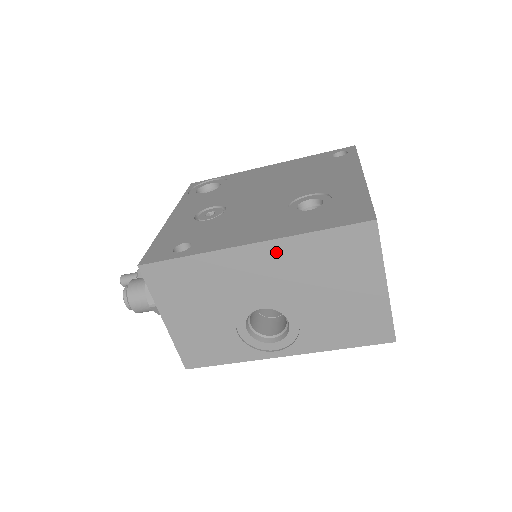
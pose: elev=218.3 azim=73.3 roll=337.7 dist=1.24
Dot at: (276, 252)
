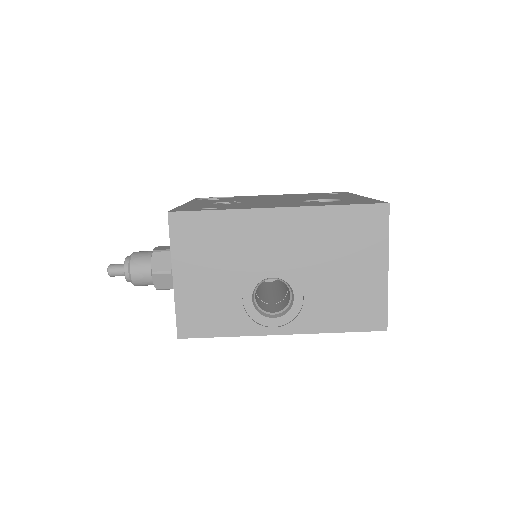
Dot at: (300, 219)
